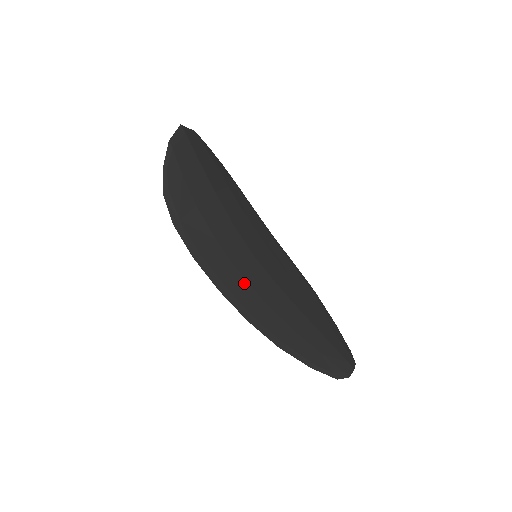
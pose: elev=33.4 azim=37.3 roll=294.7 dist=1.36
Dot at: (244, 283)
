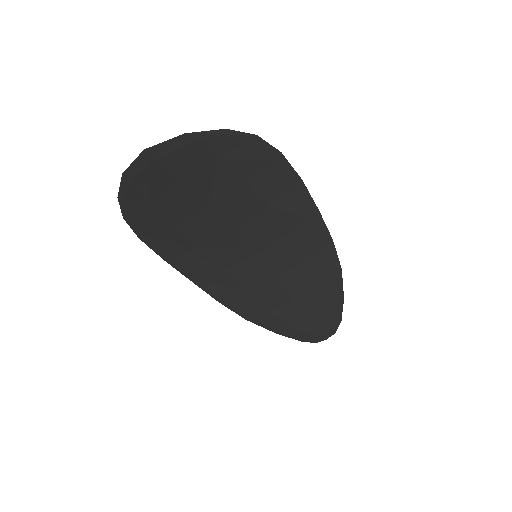
Dot at: (226, 278)
